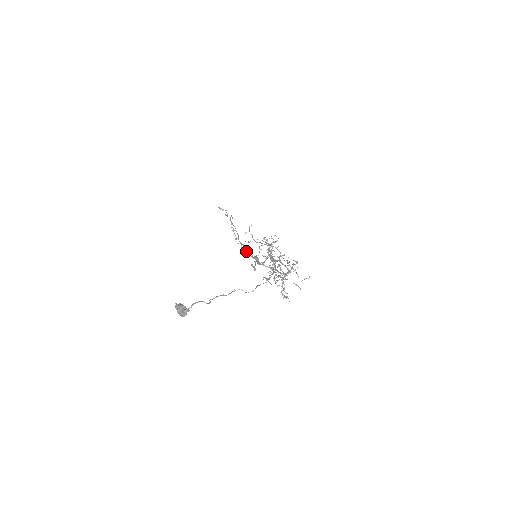
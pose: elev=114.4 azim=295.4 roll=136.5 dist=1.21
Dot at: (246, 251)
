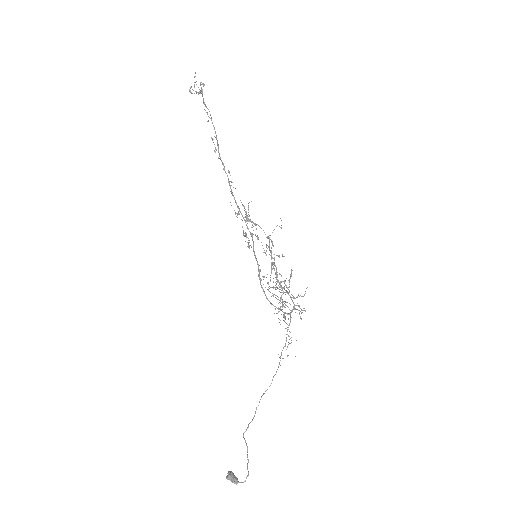
Dot at: occluded
